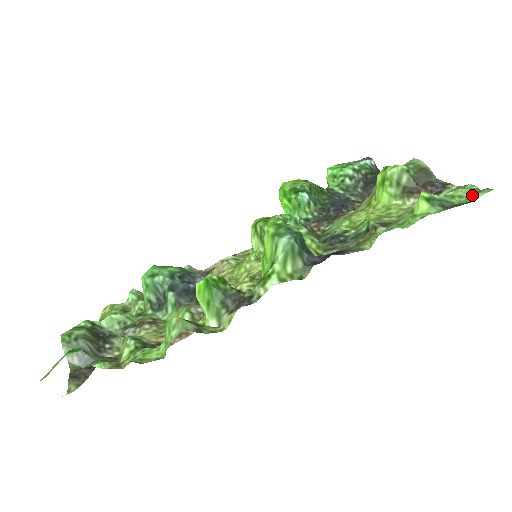
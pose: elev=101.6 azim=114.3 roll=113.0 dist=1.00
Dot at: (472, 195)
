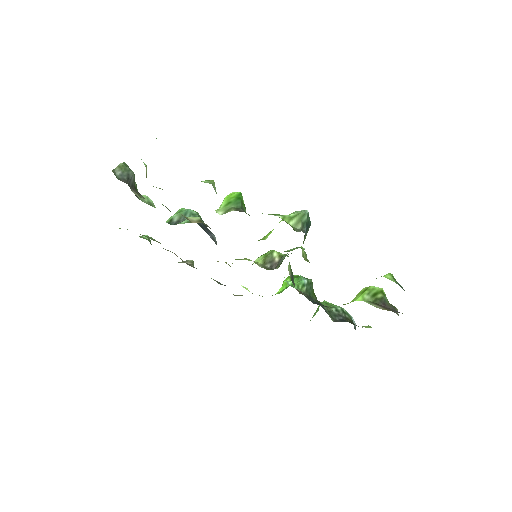
Dot at: occluded
